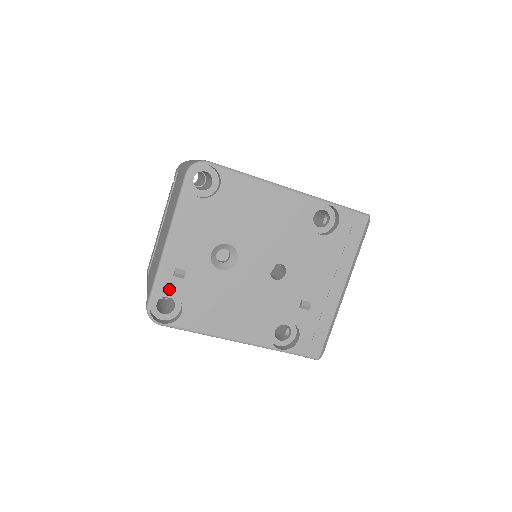
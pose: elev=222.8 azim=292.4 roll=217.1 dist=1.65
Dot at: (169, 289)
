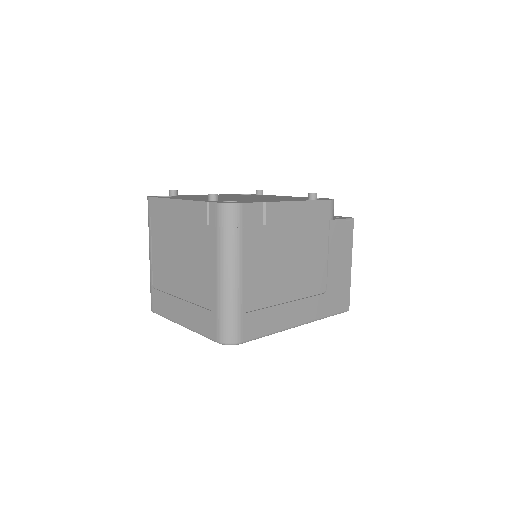
Dot at: occluded
